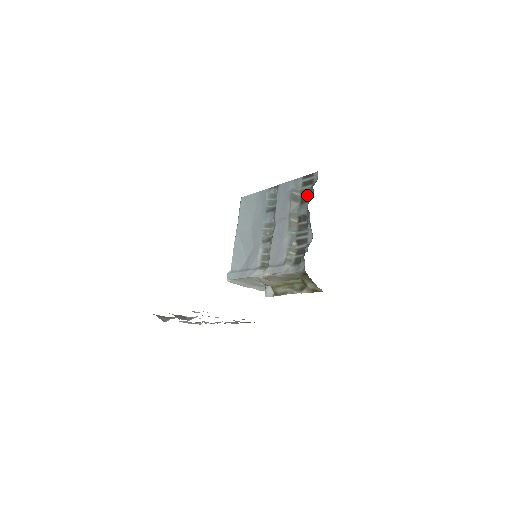
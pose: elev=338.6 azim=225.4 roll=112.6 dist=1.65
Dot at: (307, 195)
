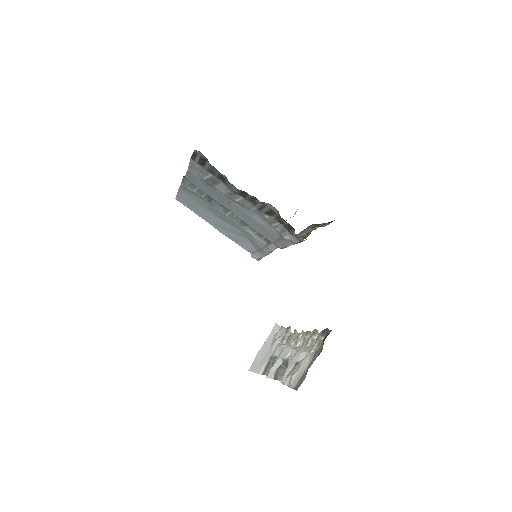
Dot at: (217, 173)
